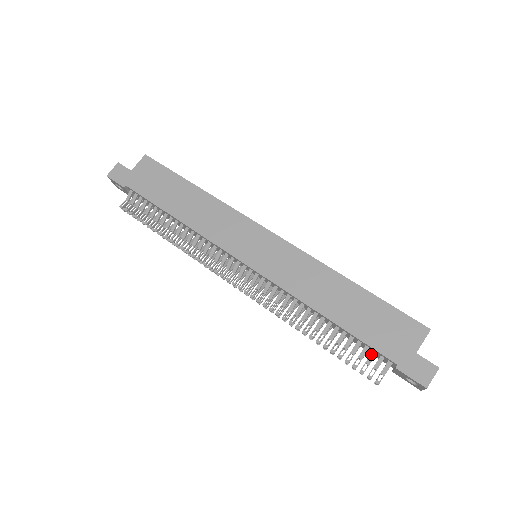
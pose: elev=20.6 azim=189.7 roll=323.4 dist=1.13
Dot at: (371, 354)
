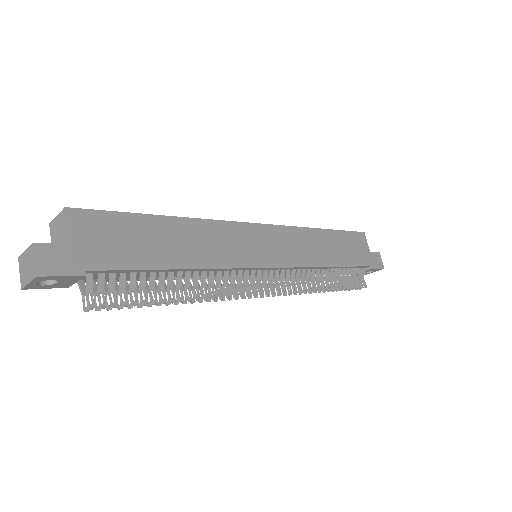
Dot at: (356, 271)
